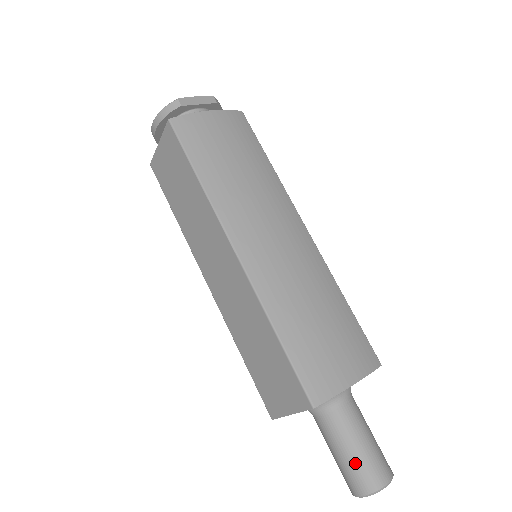
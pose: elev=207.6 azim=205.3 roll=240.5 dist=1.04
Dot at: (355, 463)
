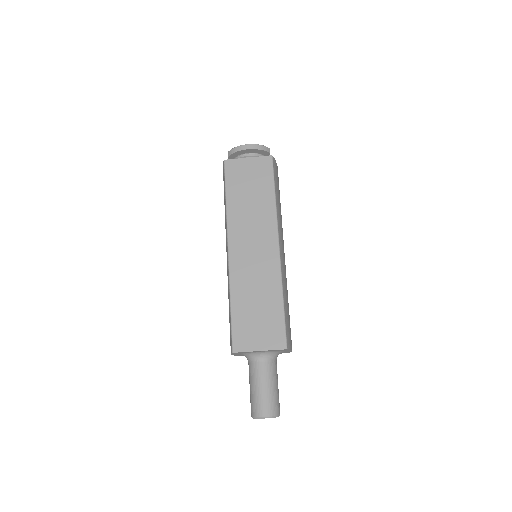
Dot at: (273, 396)
